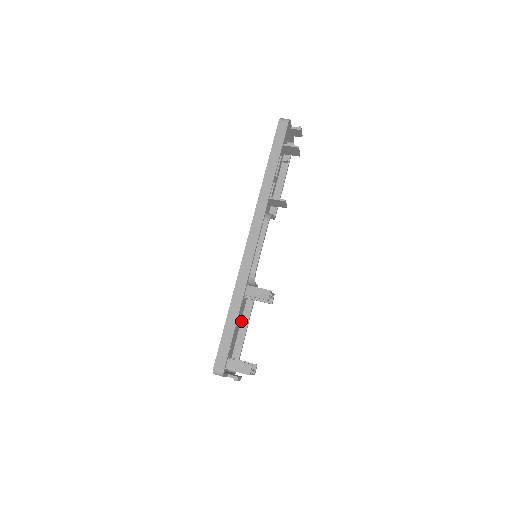
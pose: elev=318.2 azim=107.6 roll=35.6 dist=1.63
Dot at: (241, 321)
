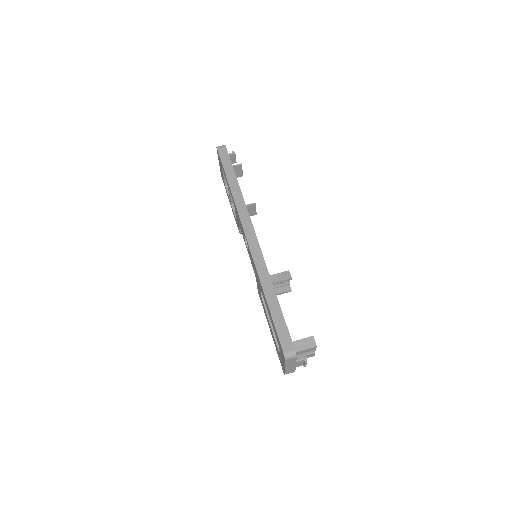
Dot at: occluded
